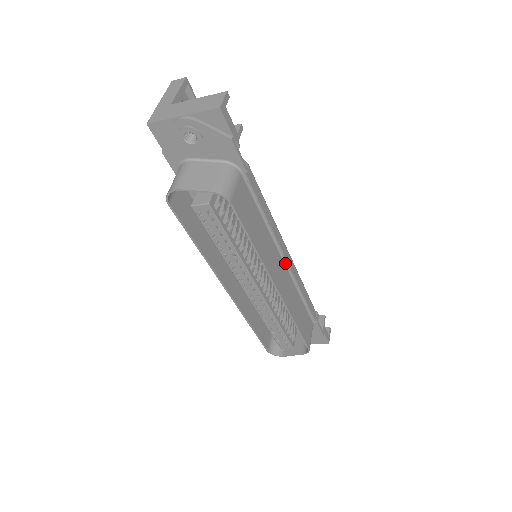
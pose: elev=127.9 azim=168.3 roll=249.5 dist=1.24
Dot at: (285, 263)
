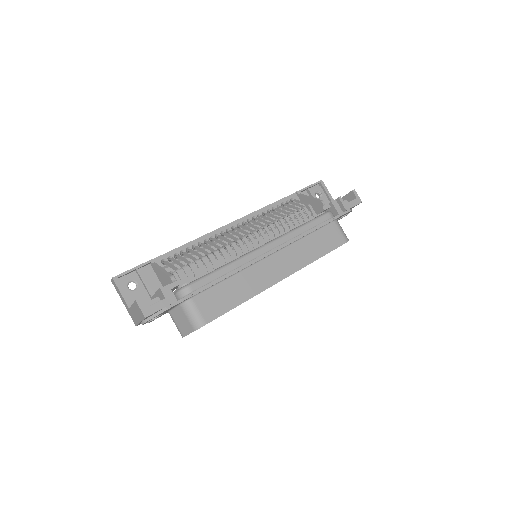
Dot at: (272, 254)
